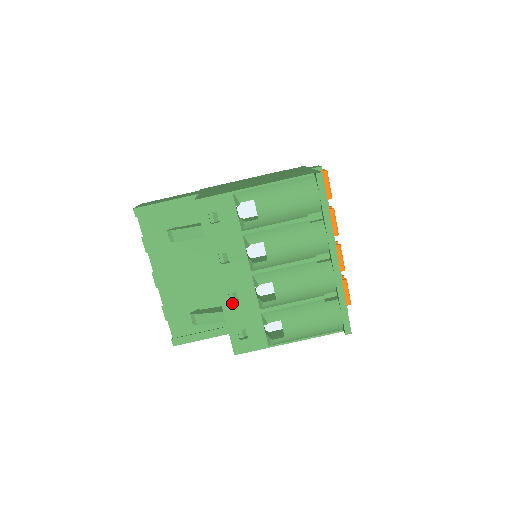
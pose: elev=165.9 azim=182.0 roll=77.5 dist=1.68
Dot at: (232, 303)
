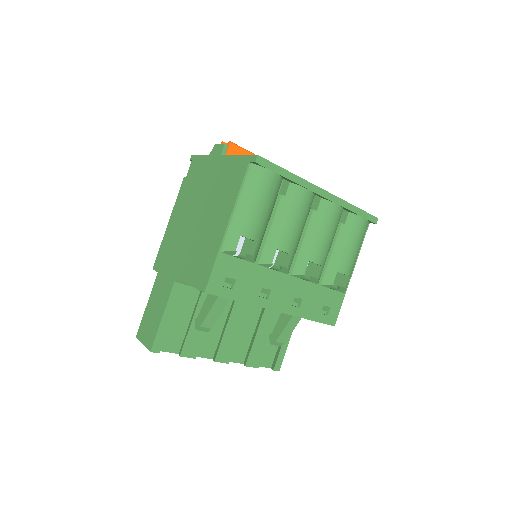
Dot at: (300, 306)
